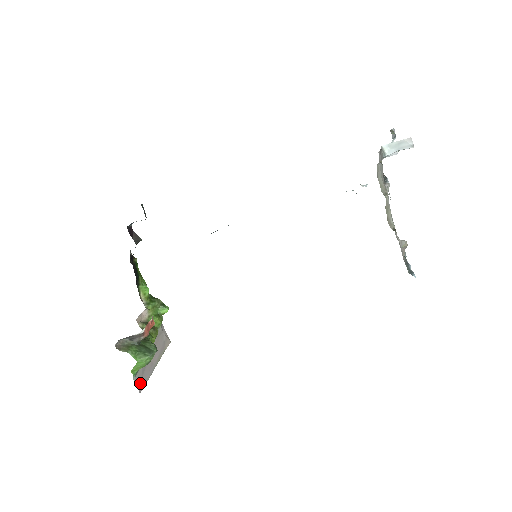
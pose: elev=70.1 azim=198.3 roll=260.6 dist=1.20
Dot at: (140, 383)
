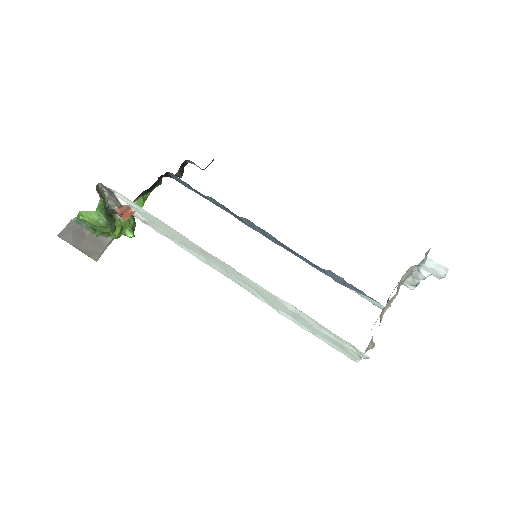
Dot at: (67, 231)
